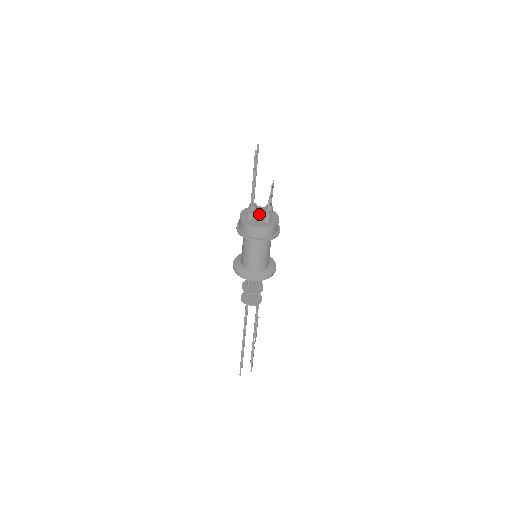
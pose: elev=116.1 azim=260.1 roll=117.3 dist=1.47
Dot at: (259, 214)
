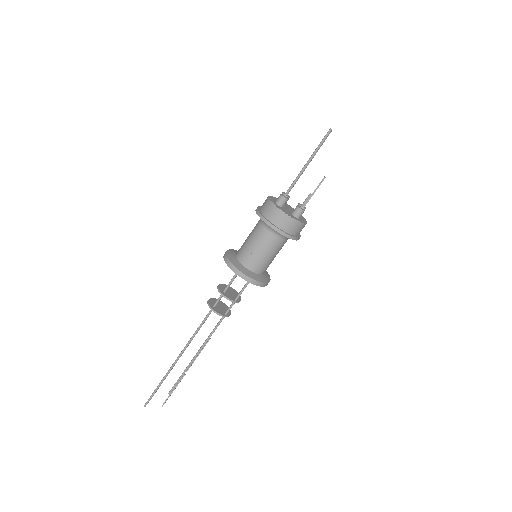
Dot at: (288, 208)
